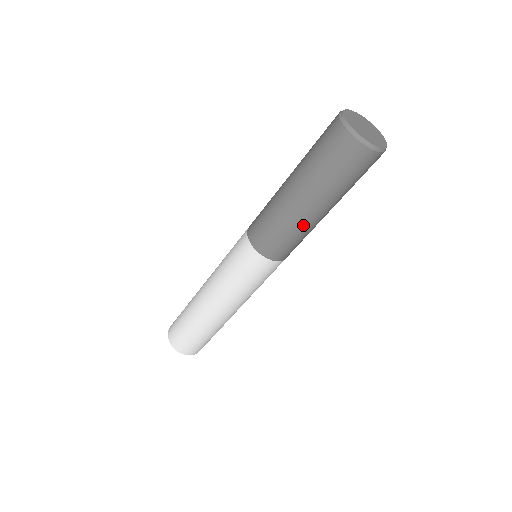
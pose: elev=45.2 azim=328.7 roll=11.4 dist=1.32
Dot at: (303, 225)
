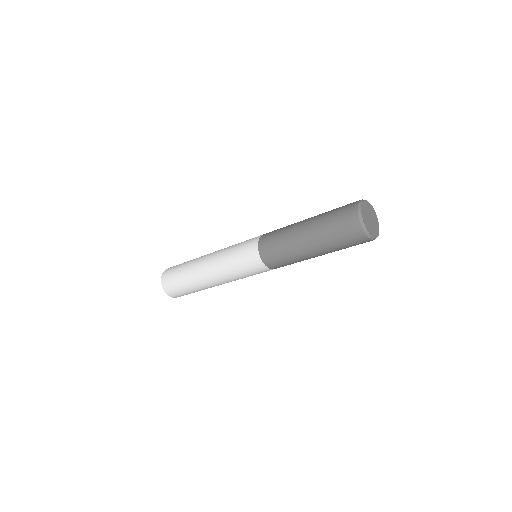
Dot at: (301, 257)
